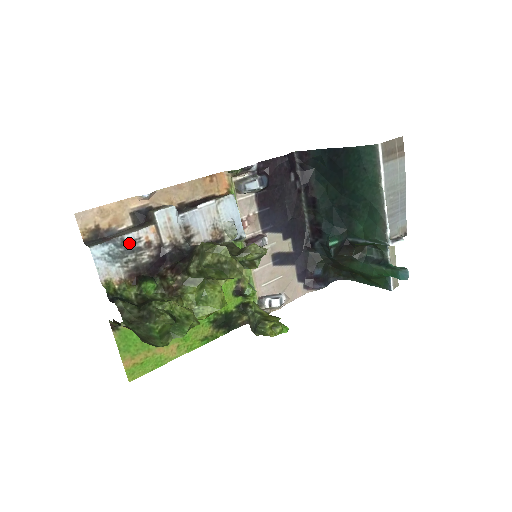
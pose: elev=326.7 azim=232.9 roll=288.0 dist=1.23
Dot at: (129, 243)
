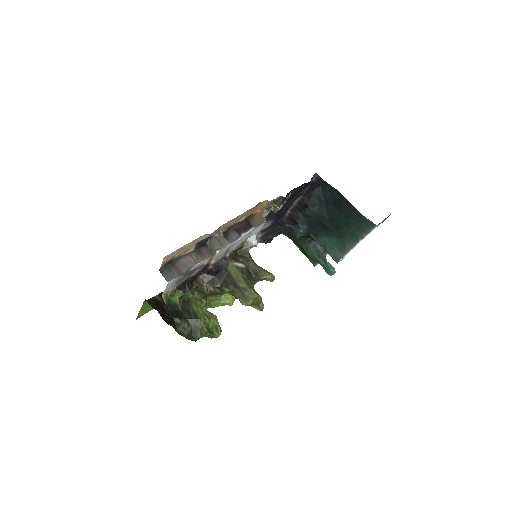
Dot at: (191, 271)
